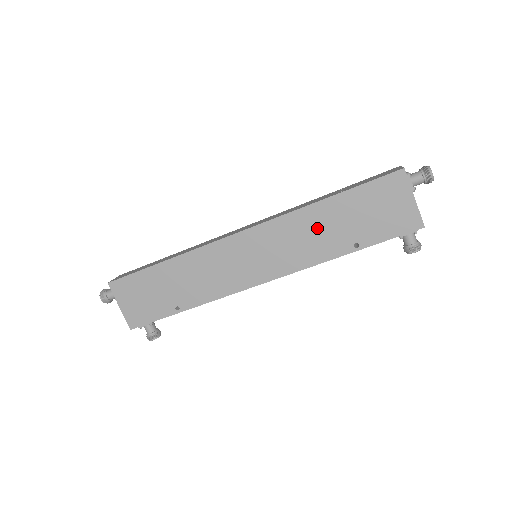
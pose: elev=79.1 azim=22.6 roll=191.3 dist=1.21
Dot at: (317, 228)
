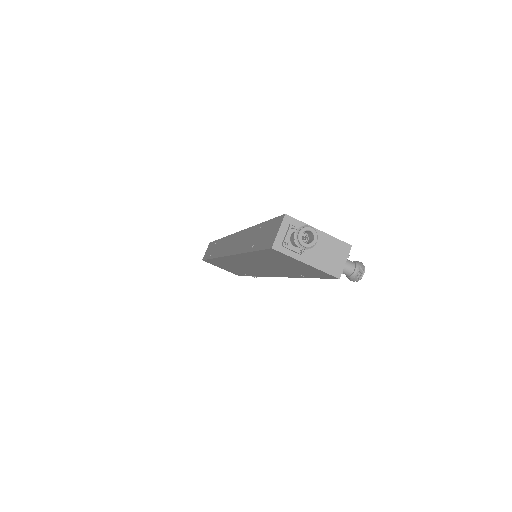
Dot at: (264, 264)
